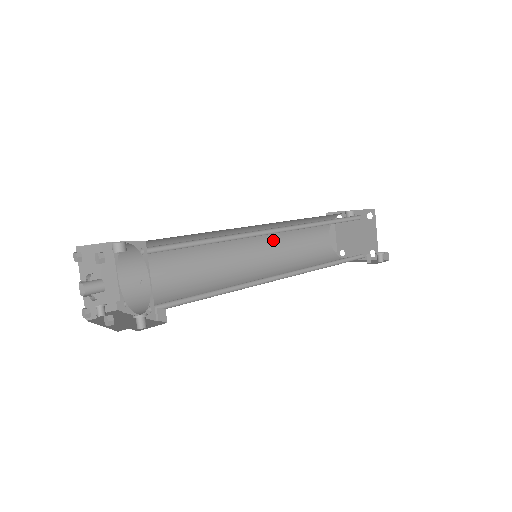
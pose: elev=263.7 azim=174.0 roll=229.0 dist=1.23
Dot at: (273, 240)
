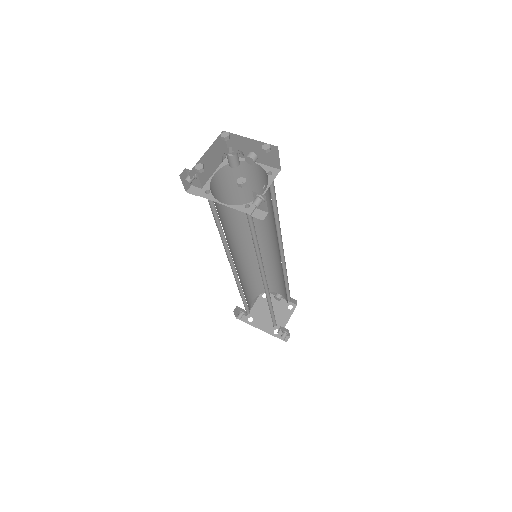
Dot at: (247, 264)
